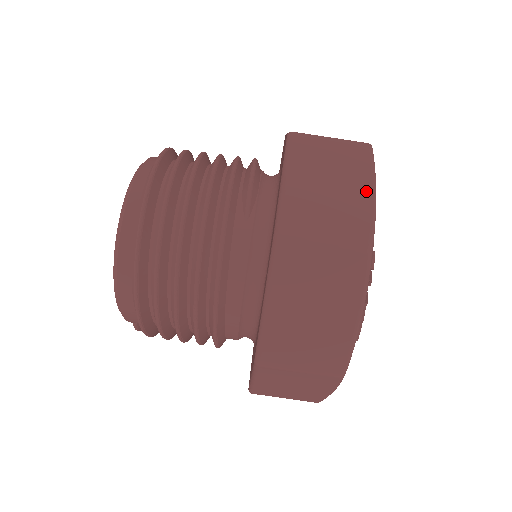
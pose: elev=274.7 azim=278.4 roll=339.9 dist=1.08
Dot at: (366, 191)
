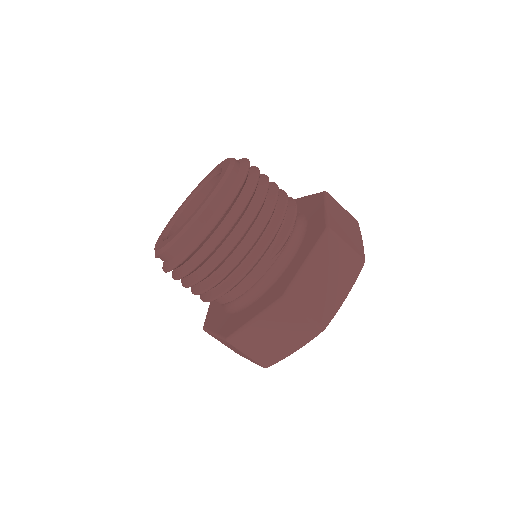
Dot at: (344, 293)
